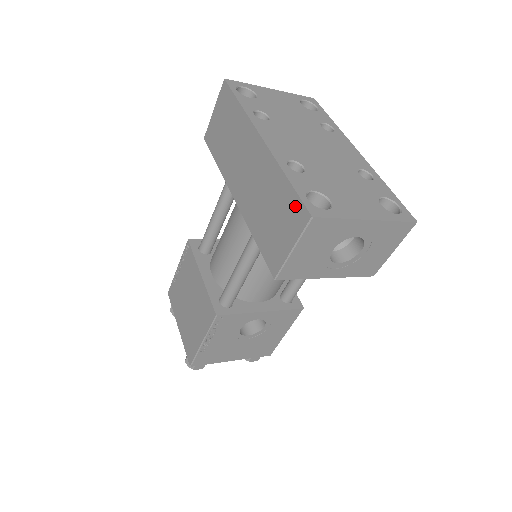
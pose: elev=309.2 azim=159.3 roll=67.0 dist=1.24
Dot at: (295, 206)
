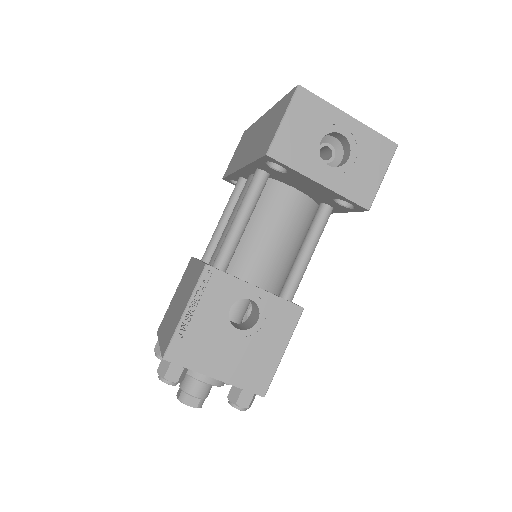
Dot at: (286, 99)
